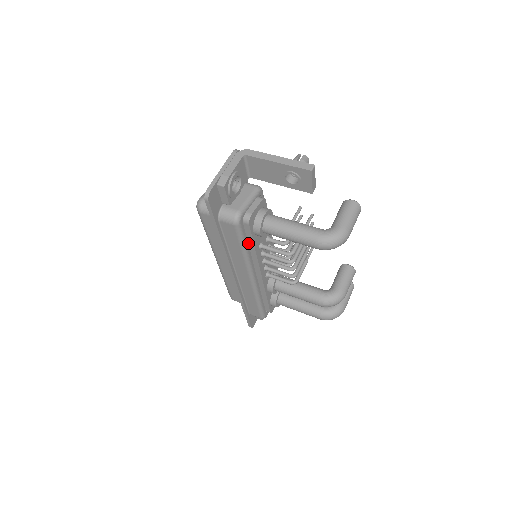
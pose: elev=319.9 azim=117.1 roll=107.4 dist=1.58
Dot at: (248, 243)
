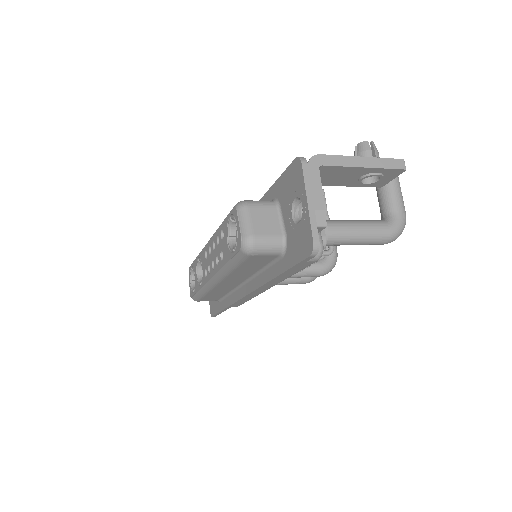
Dot at: occluded
